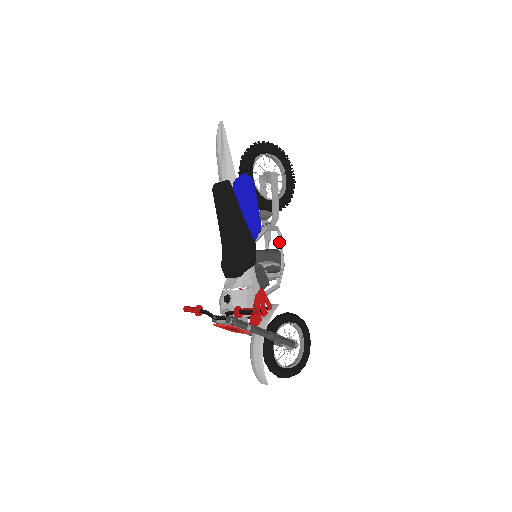
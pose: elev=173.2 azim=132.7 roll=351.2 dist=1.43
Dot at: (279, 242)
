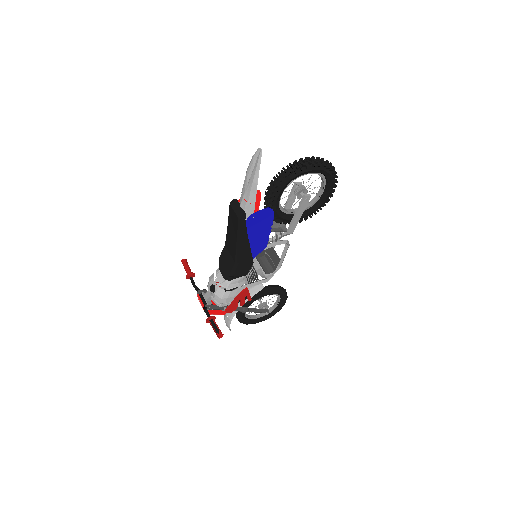
Dot at: (284, 251)
